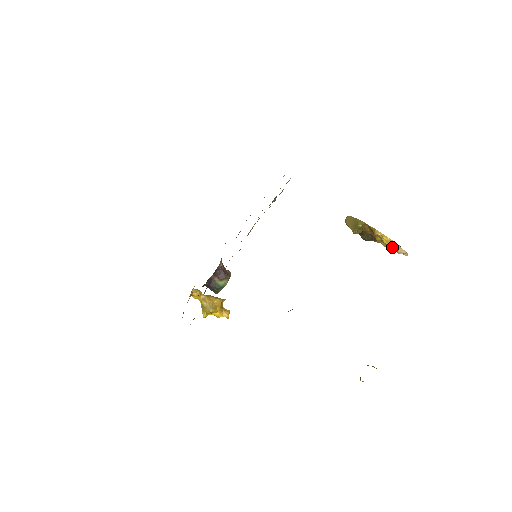
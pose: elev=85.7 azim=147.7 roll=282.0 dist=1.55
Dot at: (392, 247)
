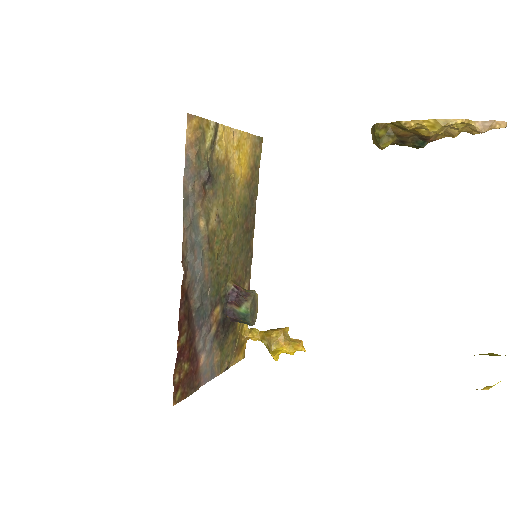
Dot at: (465, 130)
